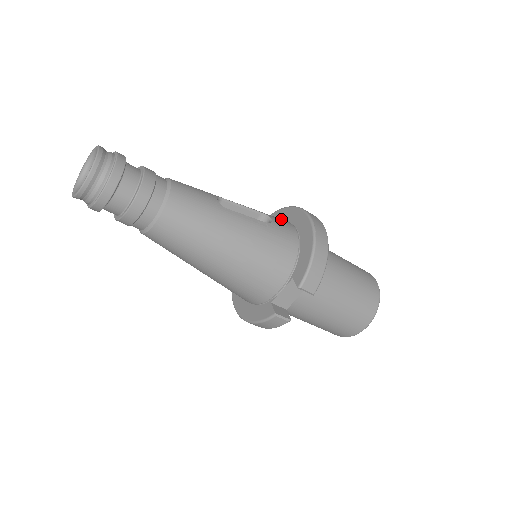
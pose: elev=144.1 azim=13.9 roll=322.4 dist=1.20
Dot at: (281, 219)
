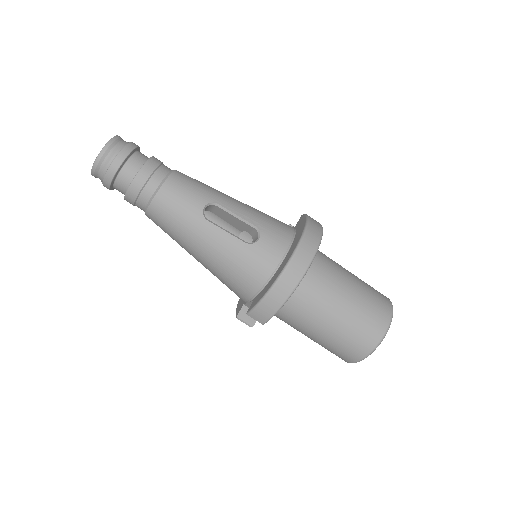
Dot at: (281, 237)
